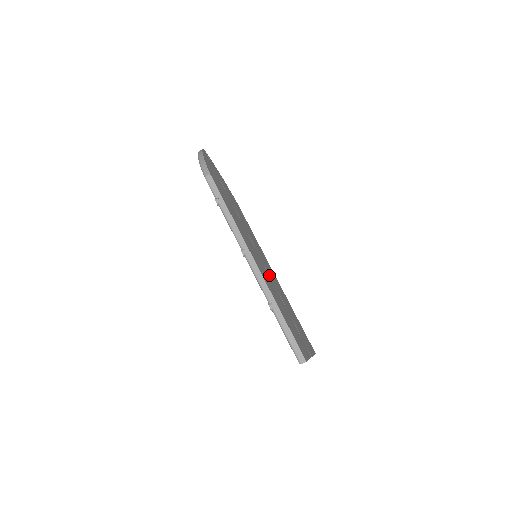
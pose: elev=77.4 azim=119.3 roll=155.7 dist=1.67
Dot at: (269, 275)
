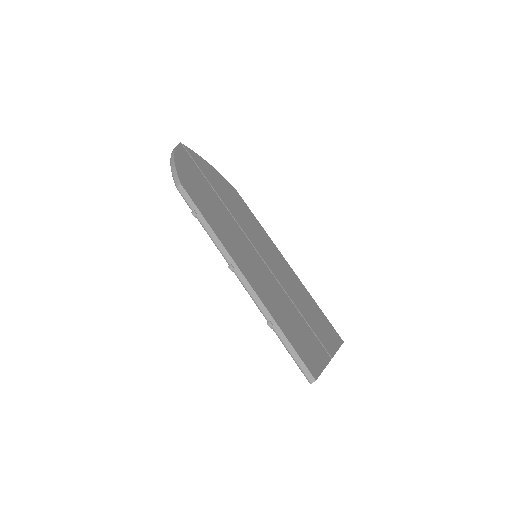
Dot at: (273, 275)
